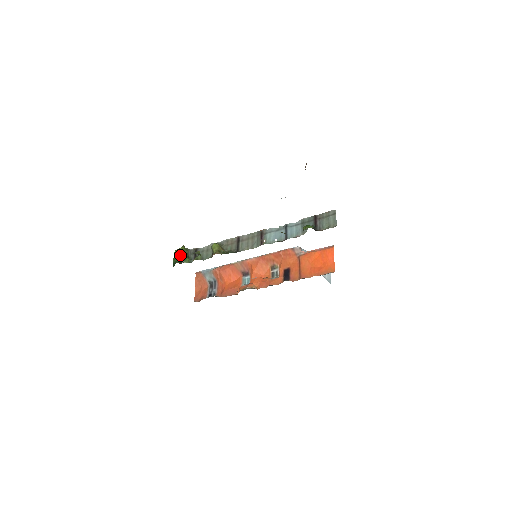
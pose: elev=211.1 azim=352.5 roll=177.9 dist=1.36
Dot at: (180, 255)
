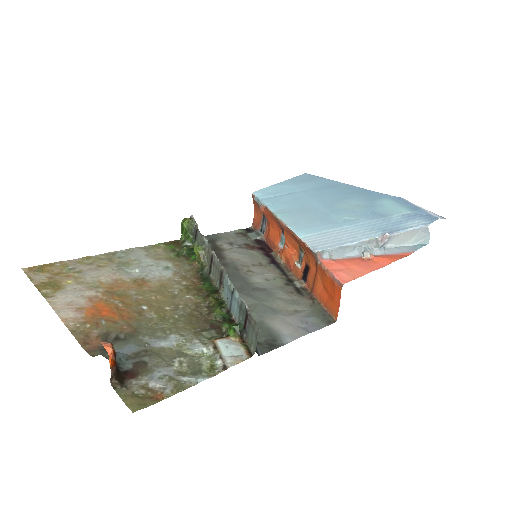
Dot at: (184, 230)
